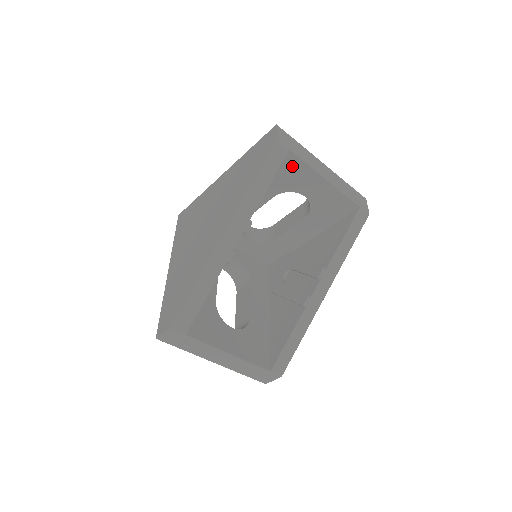
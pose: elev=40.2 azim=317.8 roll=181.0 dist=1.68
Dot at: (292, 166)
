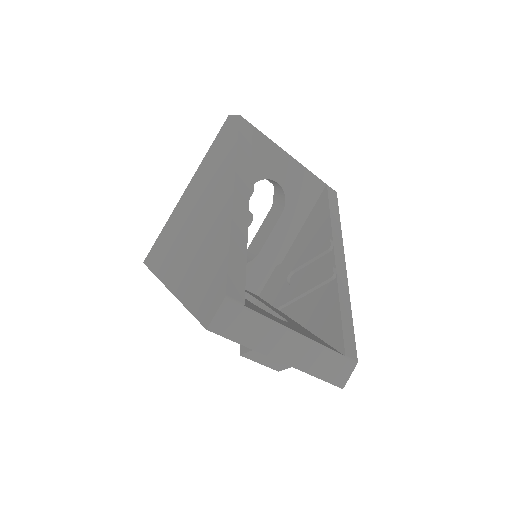
Dot at: (259, 146)
